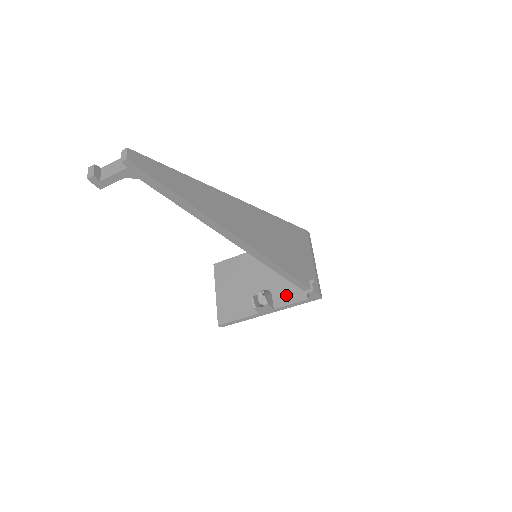
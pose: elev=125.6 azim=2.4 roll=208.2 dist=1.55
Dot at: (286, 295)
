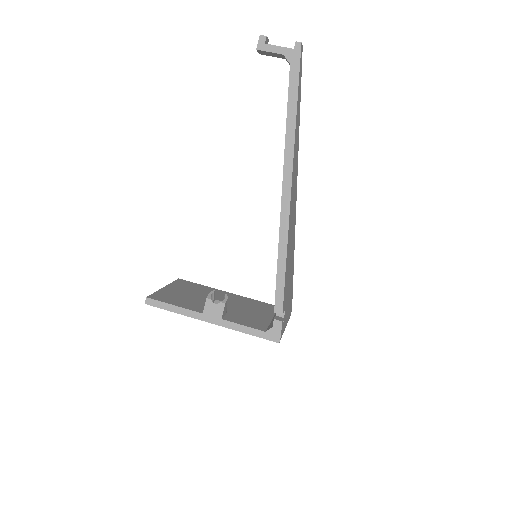
Dot at: (243, 320)
